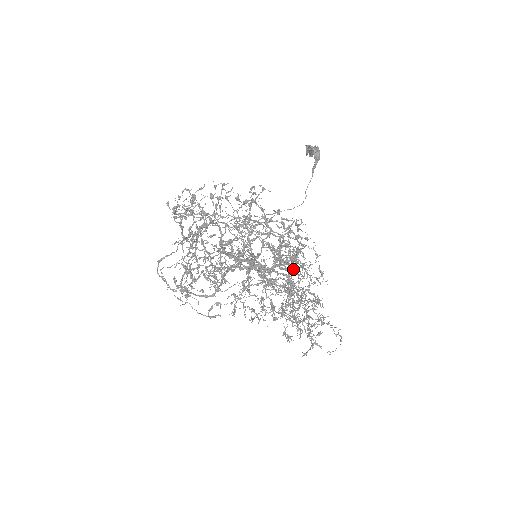
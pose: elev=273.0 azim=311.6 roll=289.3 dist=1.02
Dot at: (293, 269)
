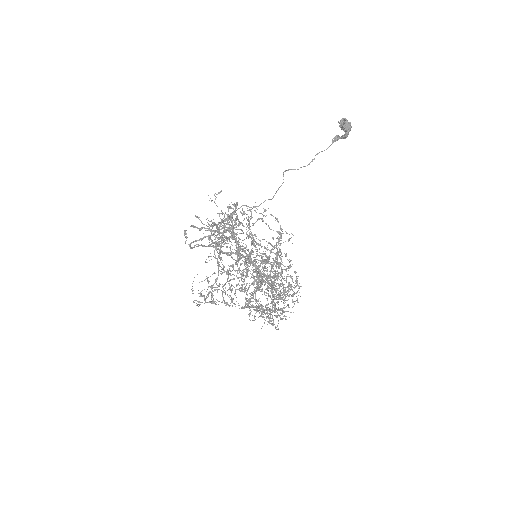
Dot at: (279, 315)
